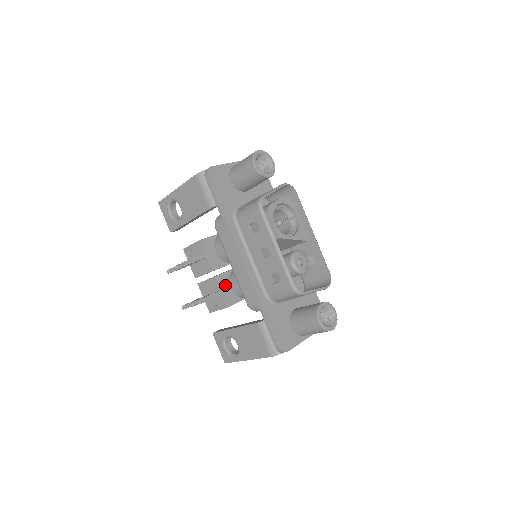
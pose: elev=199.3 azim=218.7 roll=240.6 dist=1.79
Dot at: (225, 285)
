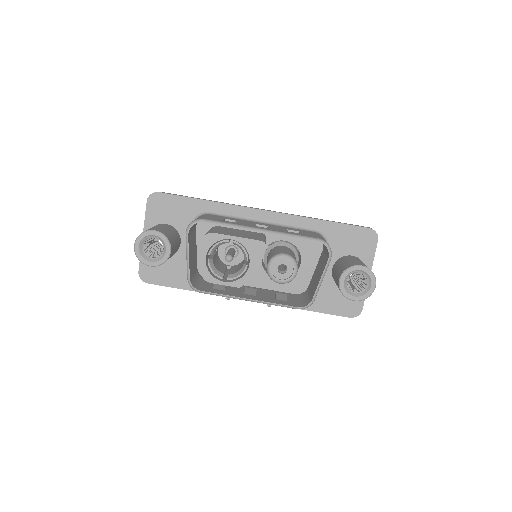
Dot at: occluded
